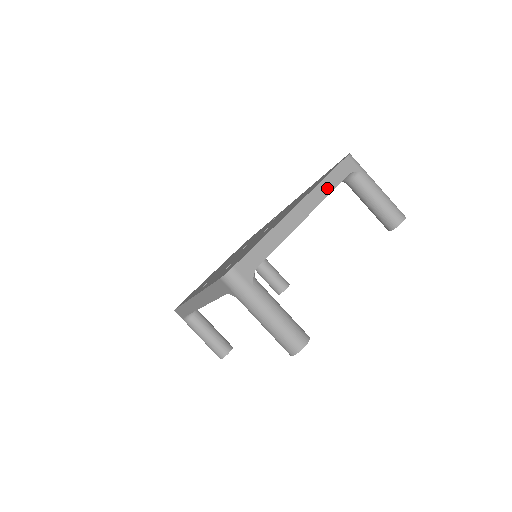
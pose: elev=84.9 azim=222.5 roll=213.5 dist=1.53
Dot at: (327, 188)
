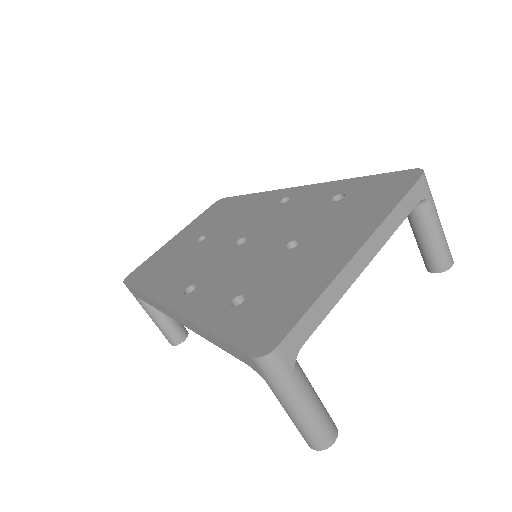
Dot at: (394, 223)
